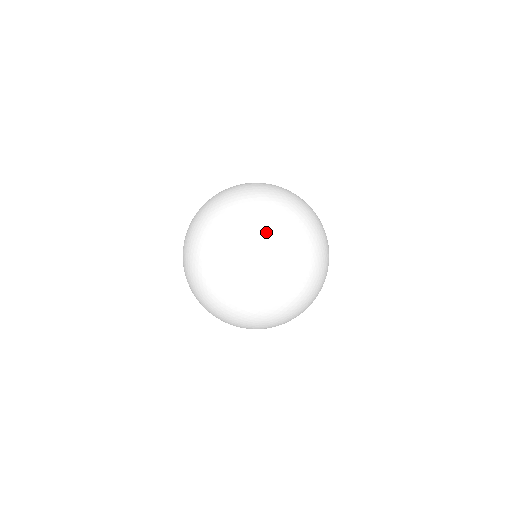
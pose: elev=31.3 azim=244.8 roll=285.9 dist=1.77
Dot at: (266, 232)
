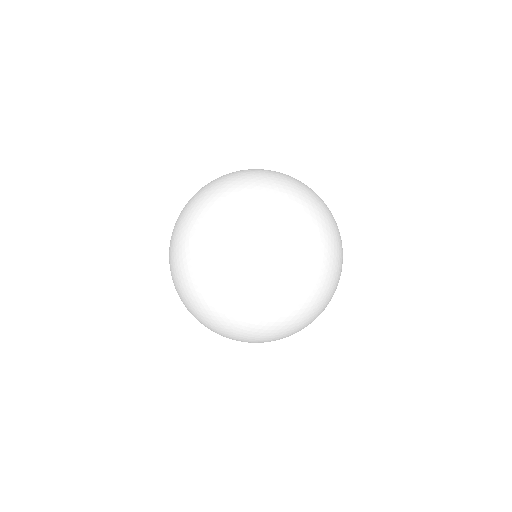
Dot at: occluded
